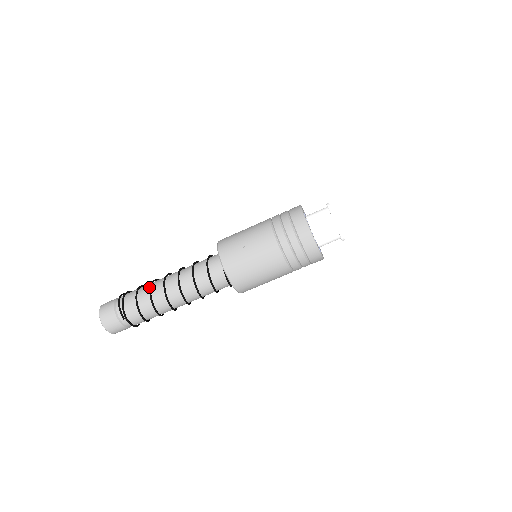
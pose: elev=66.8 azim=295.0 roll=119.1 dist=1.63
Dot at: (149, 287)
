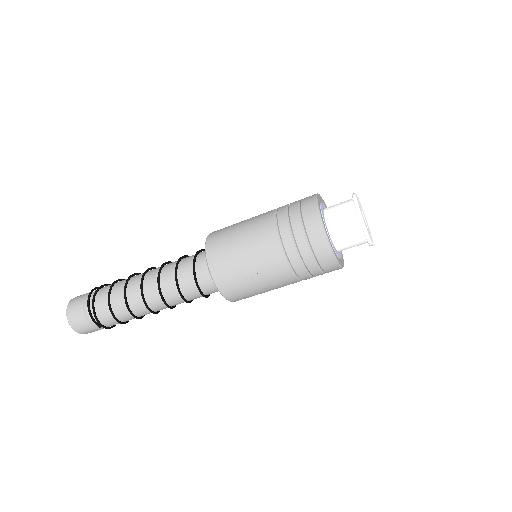
Dot at: (123, 293)
